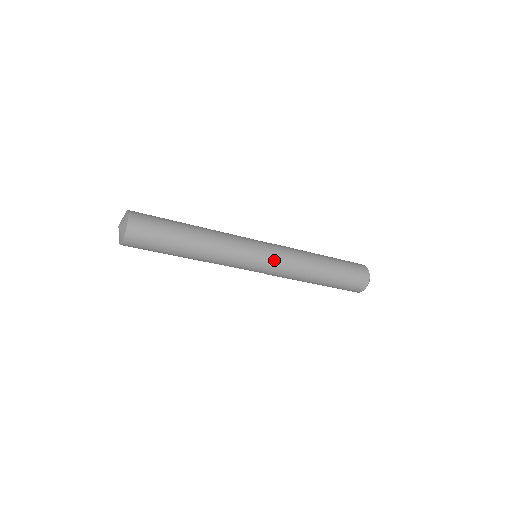
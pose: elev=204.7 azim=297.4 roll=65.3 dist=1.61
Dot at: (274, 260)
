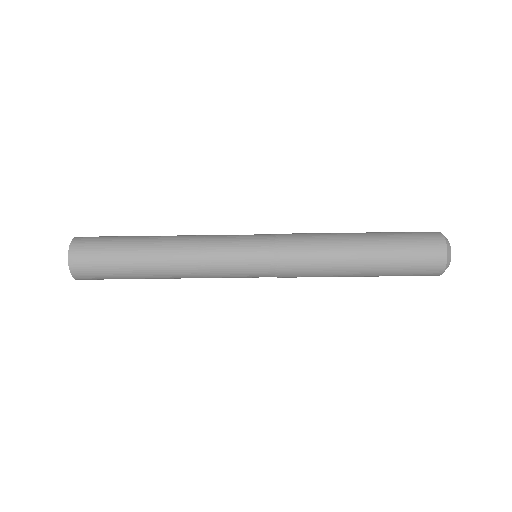
Dot at: (274, 239)
